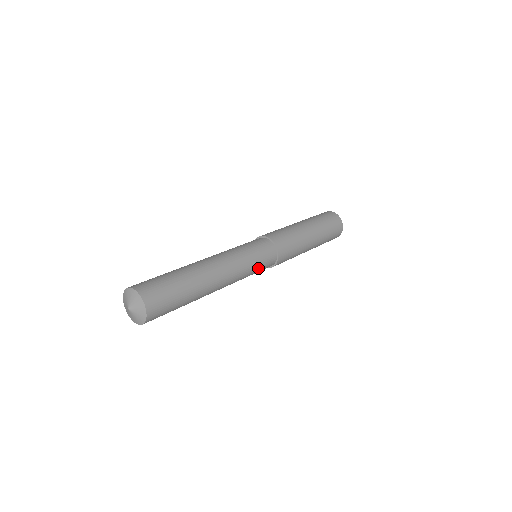
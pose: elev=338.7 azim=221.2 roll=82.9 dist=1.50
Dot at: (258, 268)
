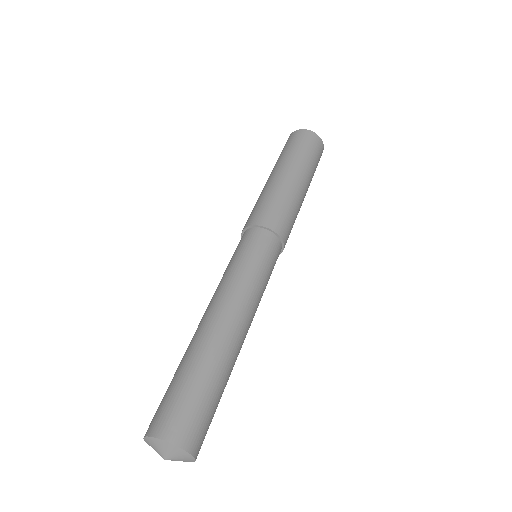
Dot at: occluded
